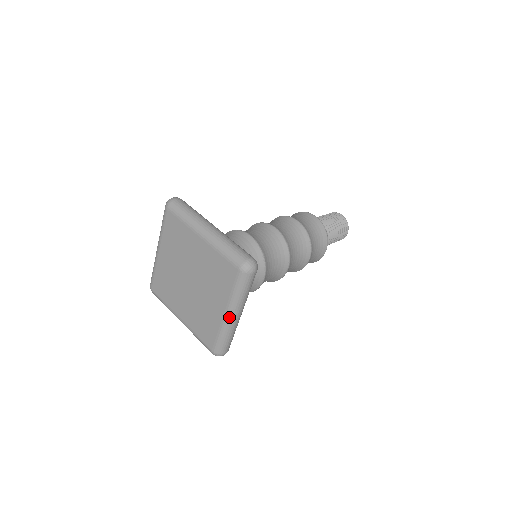
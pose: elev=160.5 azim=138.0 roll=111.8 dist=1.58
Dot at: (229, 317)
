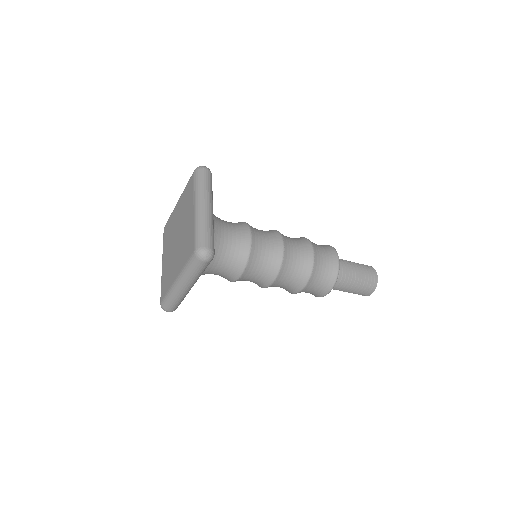
Dot at: (197, 208)
